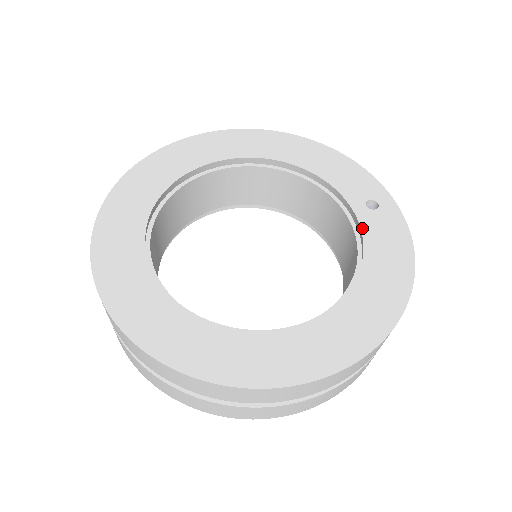
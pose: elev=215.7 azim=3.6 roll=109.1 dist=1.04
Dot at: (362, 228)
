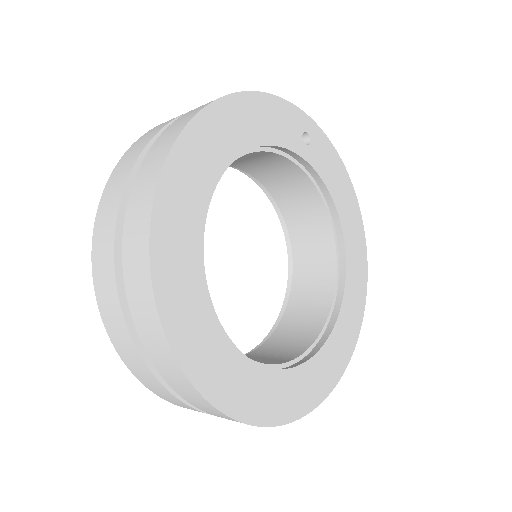
Dot at: (317, 171)
